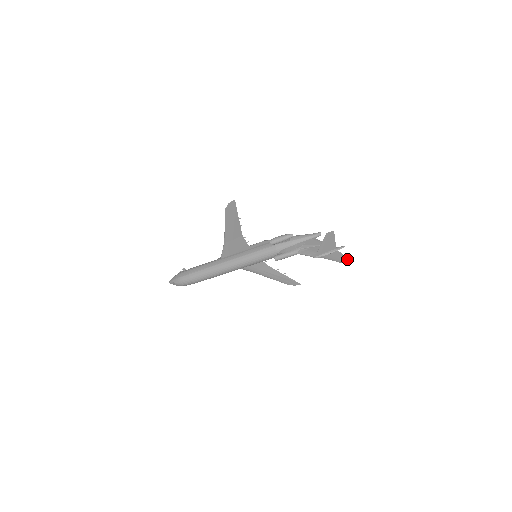
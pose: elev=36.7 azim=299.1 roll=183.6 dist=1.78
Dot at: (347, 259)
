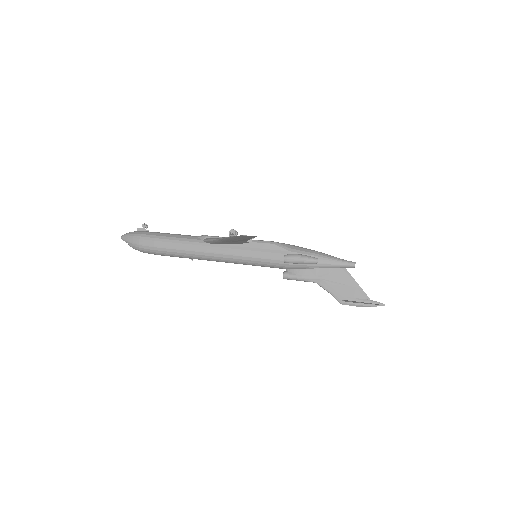
Dot at: occluded
